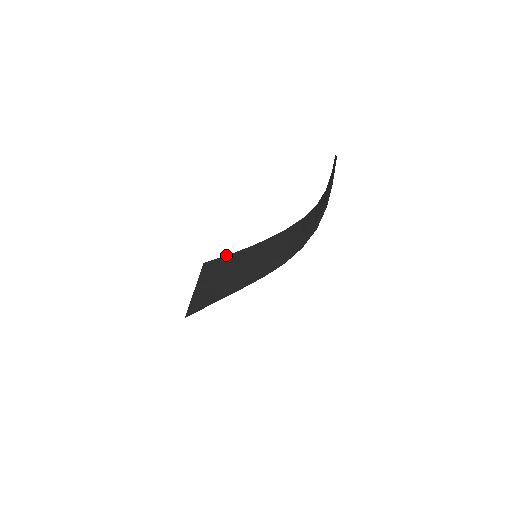
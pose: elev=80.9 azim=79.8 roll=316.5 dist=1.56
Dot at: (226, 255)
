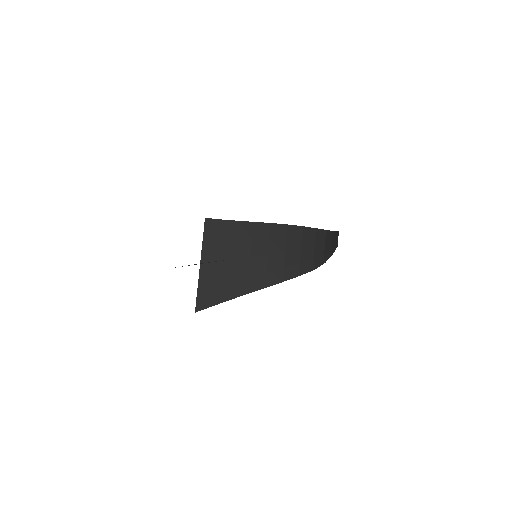
Dot at: (227, 220)
